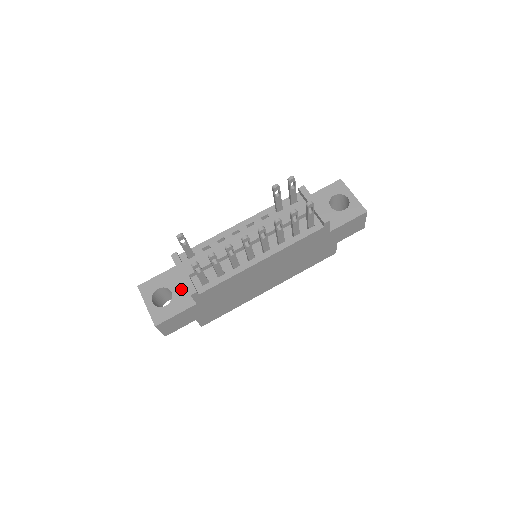
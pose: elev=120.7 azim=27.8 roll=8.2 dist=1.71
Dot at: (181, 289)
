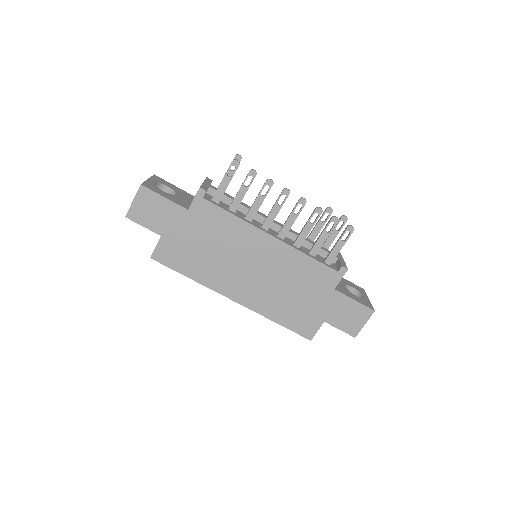
Dot at: (185, 200)
